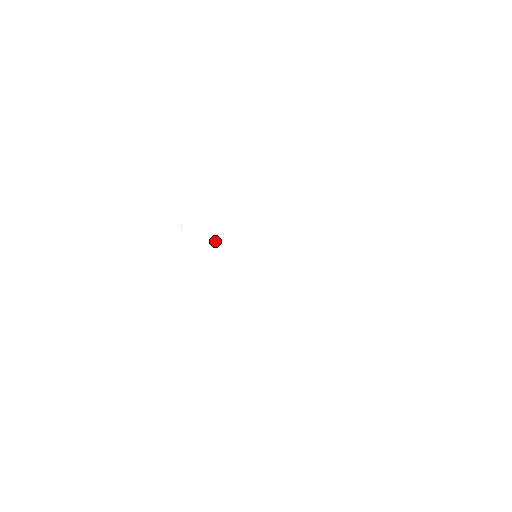
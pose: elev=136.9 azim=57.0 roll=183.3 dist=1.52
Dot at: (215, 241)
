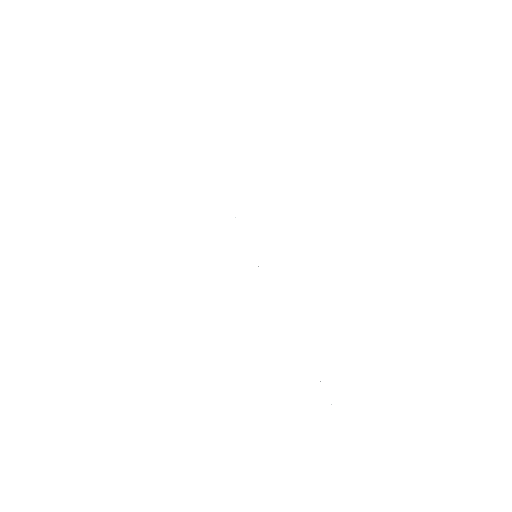
Dot at: occluded
